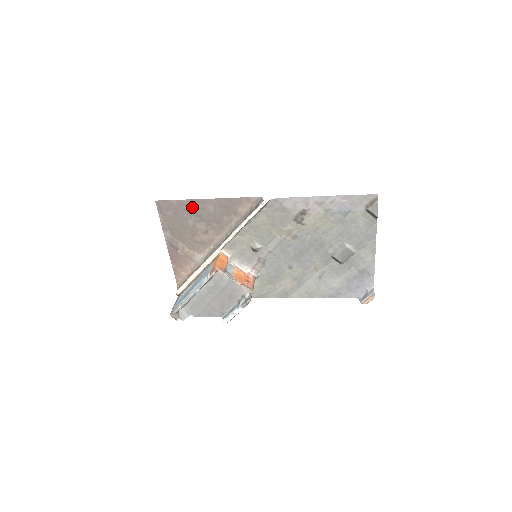
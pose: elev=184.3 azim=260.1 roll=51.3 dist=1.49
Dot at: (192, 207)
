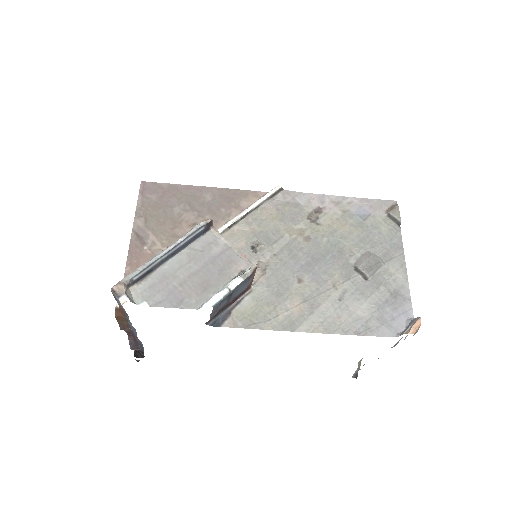
Dot at: (185, 193)
